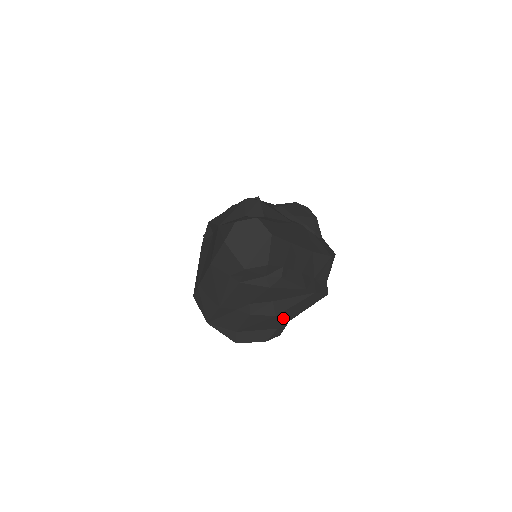
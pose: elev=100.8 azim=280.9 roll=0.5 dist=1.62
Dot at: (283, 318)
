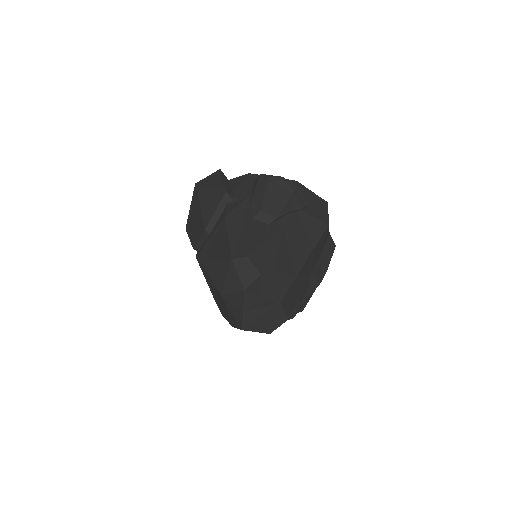
Dot at: occluded
